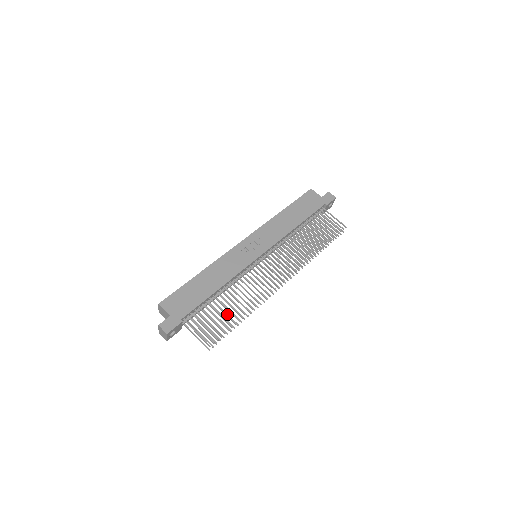
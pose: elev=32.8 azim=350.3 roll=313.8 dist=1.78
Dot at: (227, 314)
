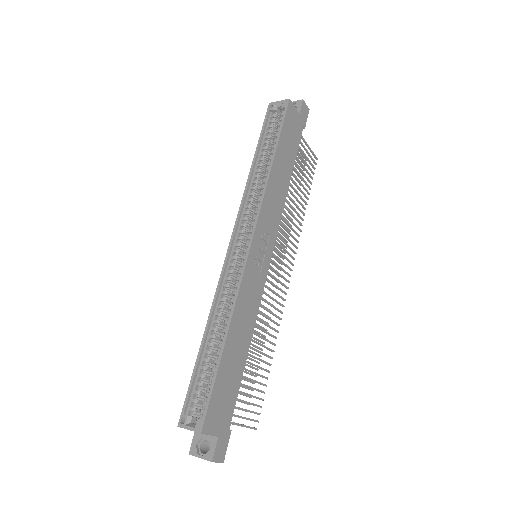
Dot at: (247, 365)
